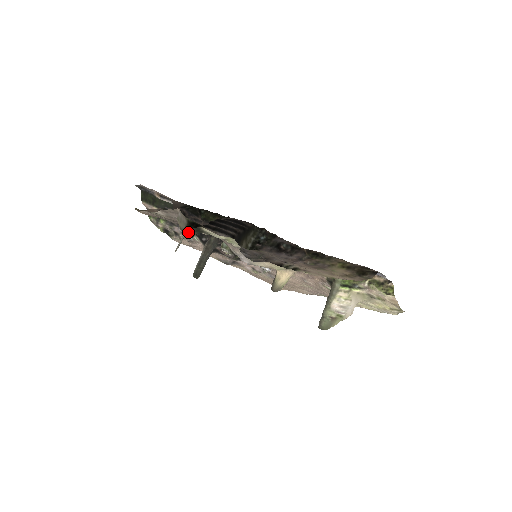
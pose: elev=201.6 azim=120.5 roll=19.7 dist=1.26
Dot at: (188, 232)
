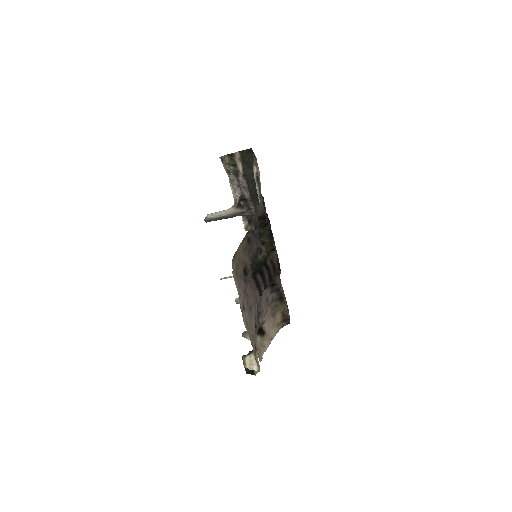
Dot at: (247, 369)
